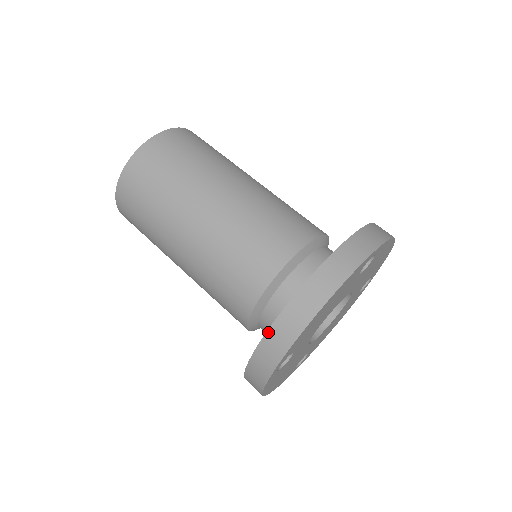
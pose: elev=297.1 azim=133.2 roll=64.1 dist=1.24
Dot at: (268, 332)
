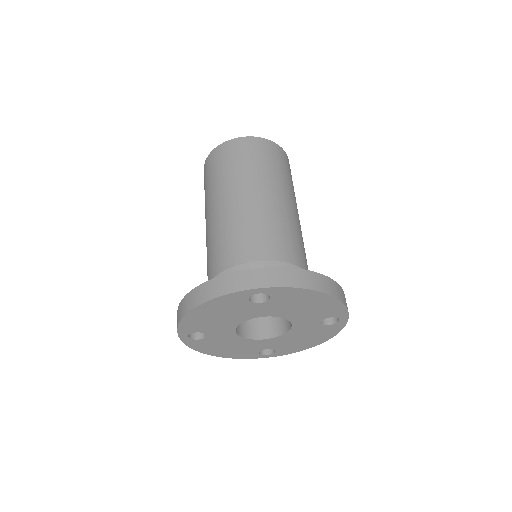
Dot at: (178, 308)
